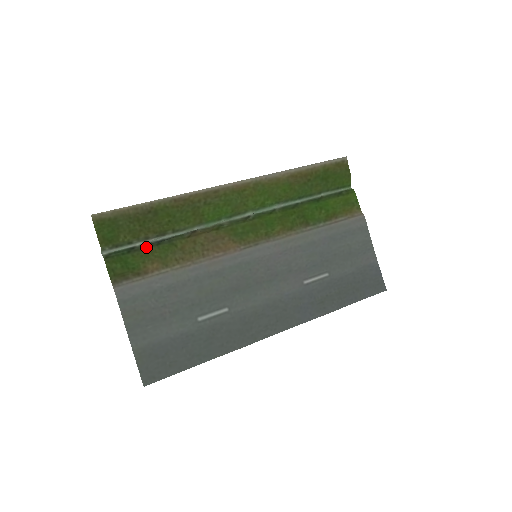
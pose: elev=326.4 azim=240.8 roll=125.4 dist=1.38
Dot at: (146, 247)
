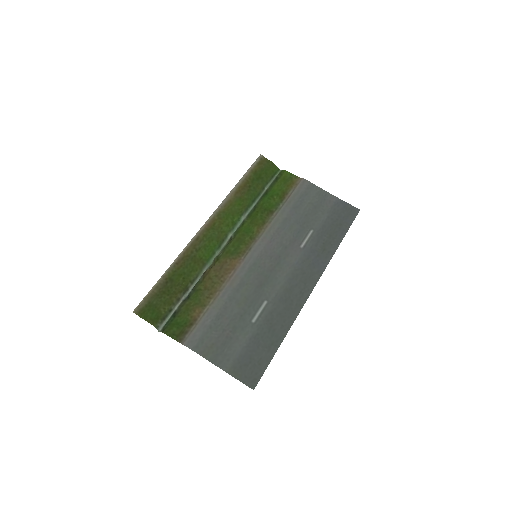
Dot at: (182, 305)
